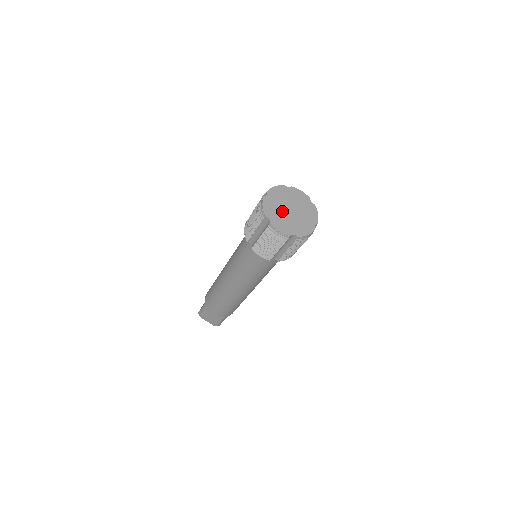
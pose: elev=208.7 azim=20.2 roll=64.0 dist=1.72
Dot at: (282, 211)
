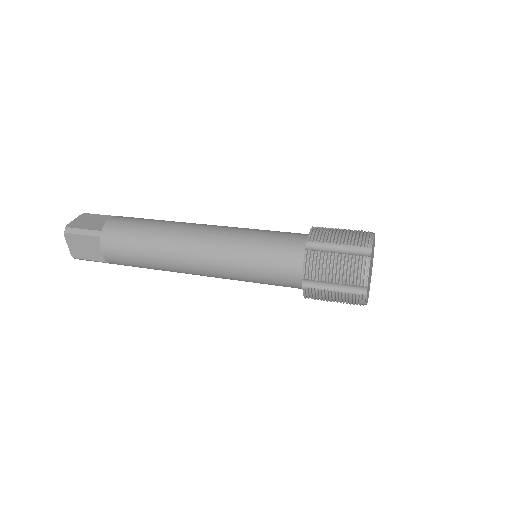
Dot at: occluded
